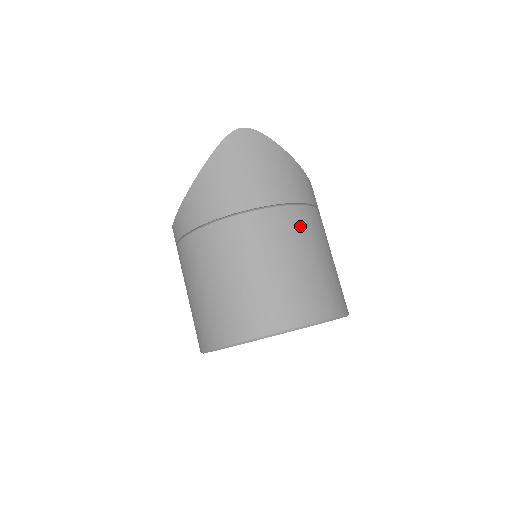
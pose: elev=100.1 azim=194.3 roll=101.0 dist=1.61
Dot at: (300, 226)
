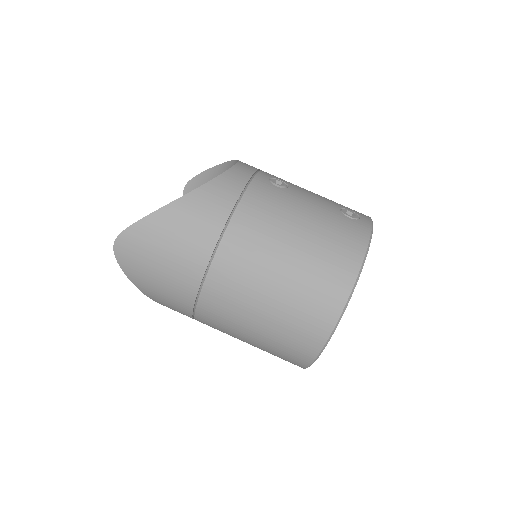
Dot at: (242, 259)
